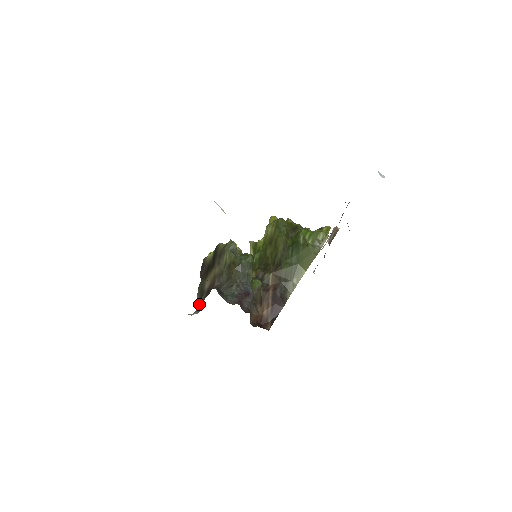
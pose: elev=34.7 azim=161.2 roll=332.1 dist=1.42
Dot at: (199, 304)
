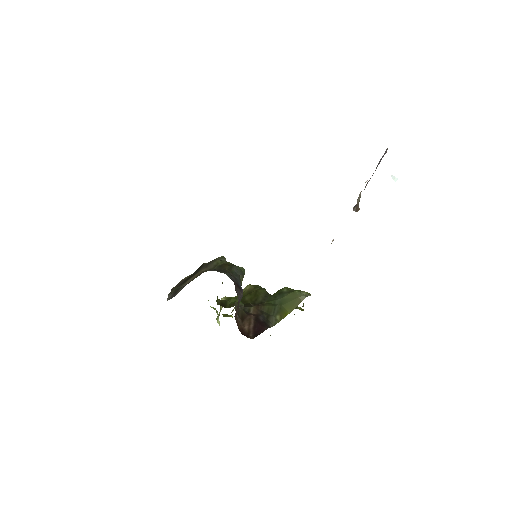
Dot at: (173, 296)
